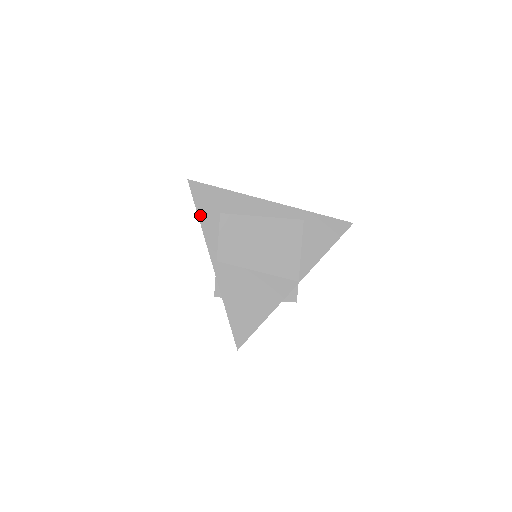
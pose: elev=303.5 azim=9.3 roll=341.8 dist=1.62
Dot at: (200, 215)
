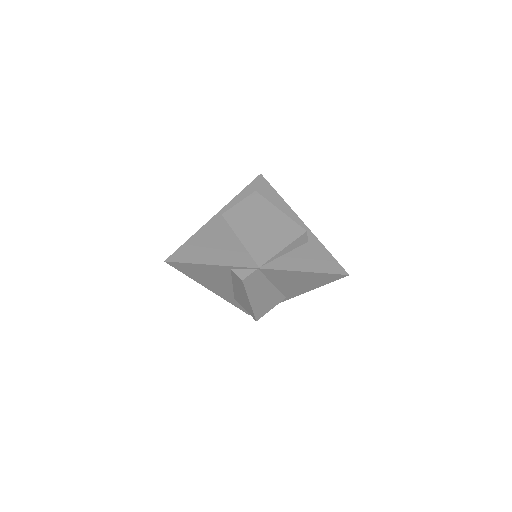
Dot at: (244, 190)
